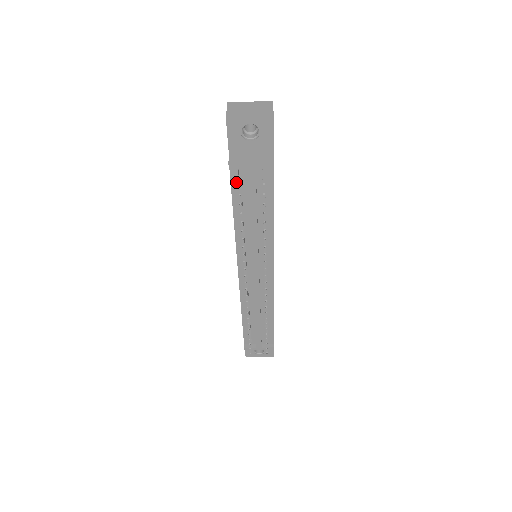
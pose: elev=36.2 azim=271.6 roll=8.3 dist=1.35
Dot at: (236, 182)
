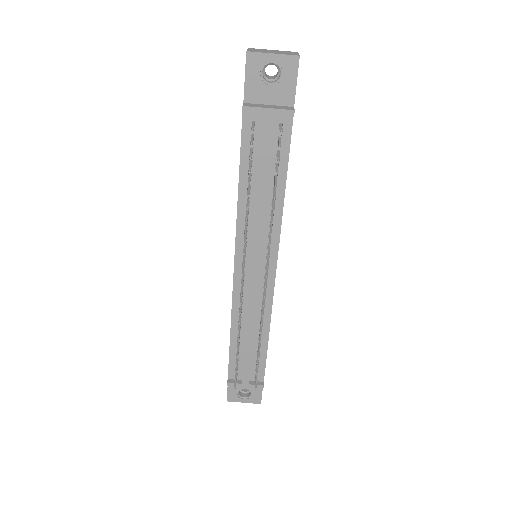
Dot at: (247, 136)
